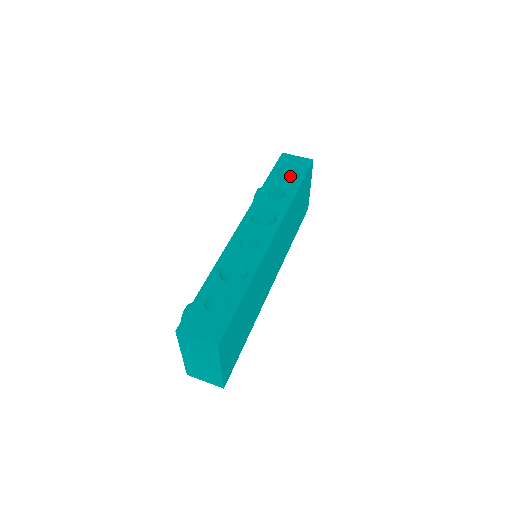
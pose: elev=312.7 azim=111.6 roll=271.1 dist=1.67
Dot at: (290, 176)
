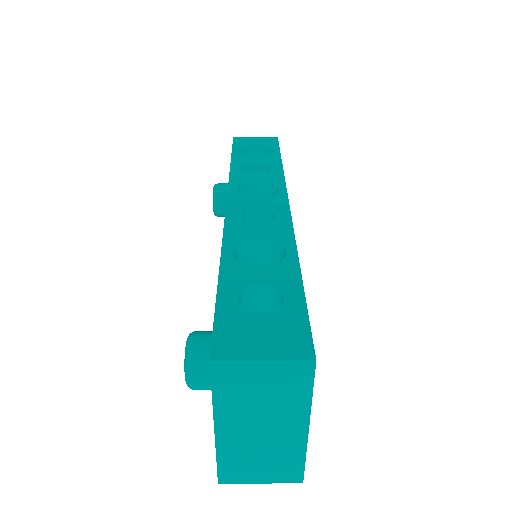
Dot at: occluded
